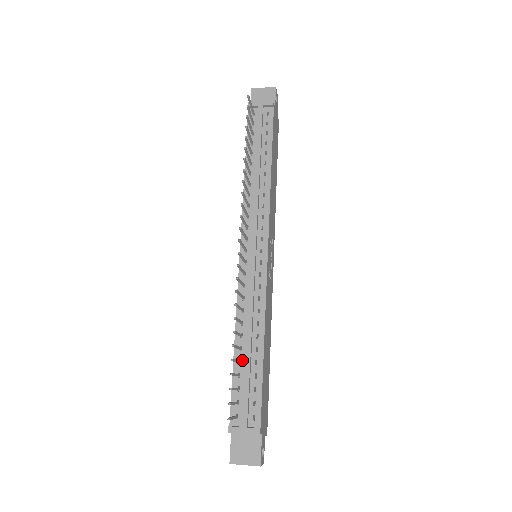
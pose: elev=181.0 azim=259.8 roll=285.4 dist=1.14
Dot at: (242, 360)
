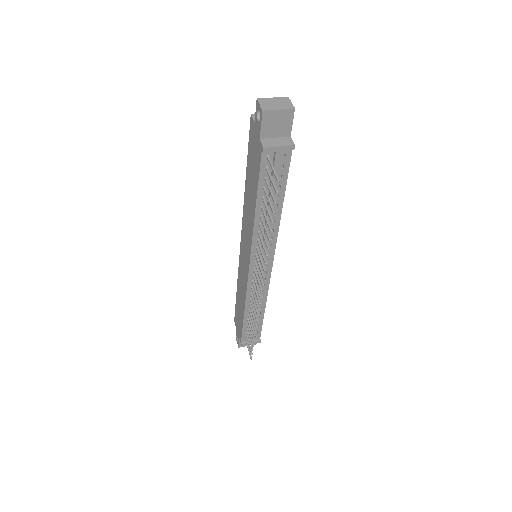
Dot at: occluded
